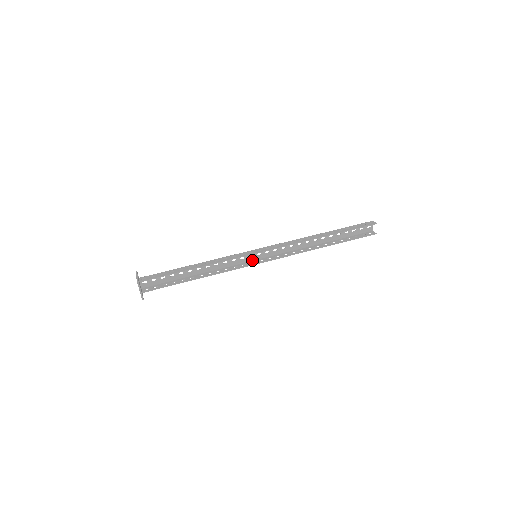
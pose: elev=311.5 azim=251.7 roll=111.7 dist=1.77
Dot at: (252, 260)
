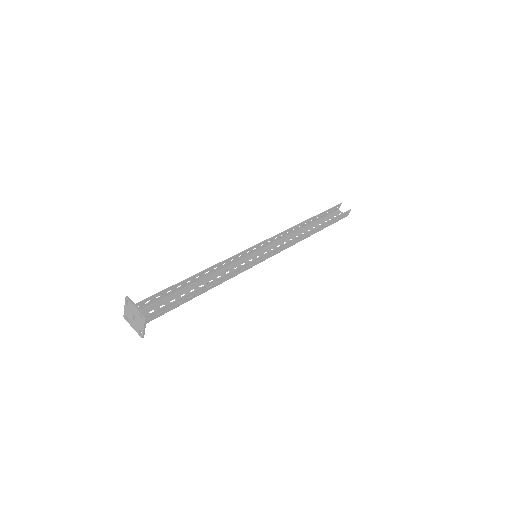
Dot at: (256, 264)
